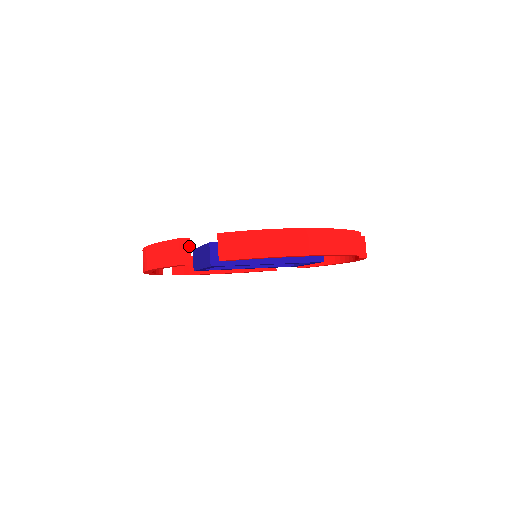
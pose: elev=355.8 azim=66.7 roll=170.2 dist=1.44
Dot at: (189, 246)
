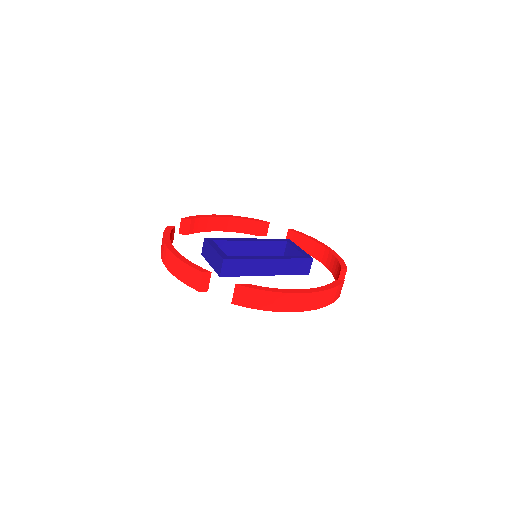
Dot at: (209, 278)
